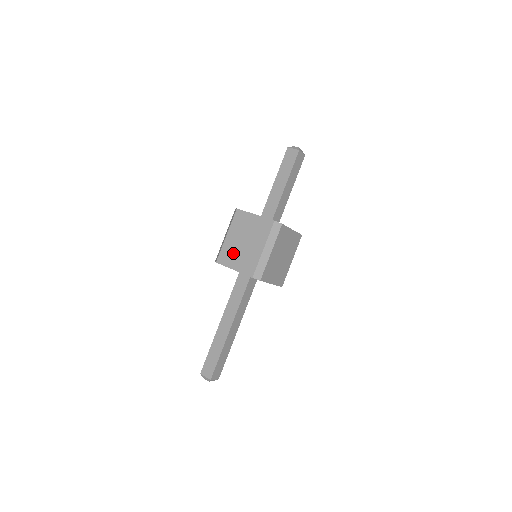
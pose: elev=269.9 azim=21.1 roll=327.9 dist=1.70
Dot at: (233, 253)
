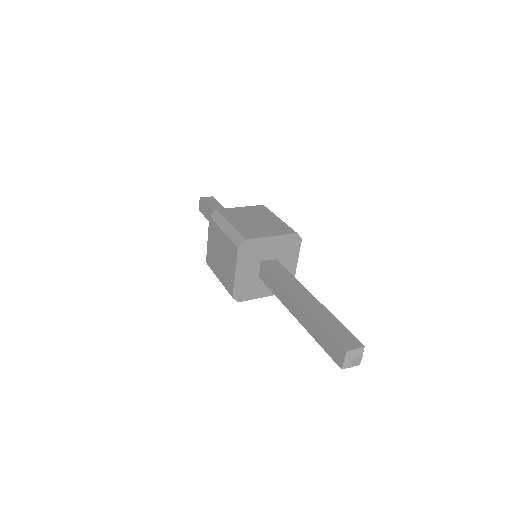
Dot at: (255, 228)
